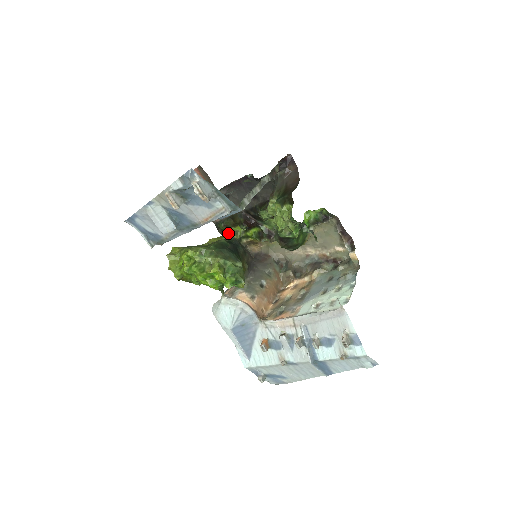
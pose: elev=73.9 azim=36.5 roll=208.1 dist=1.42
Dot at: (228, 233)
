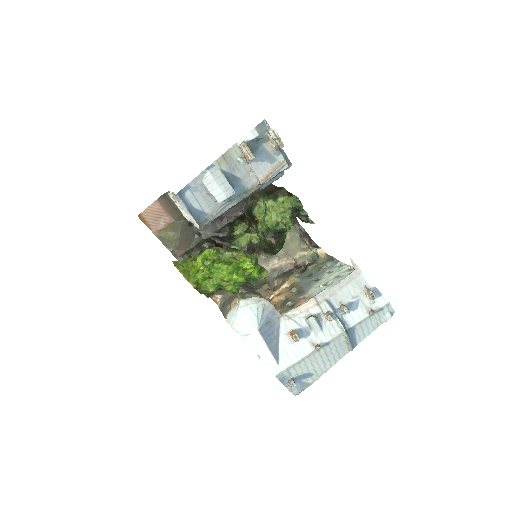
Dot at: occluded
